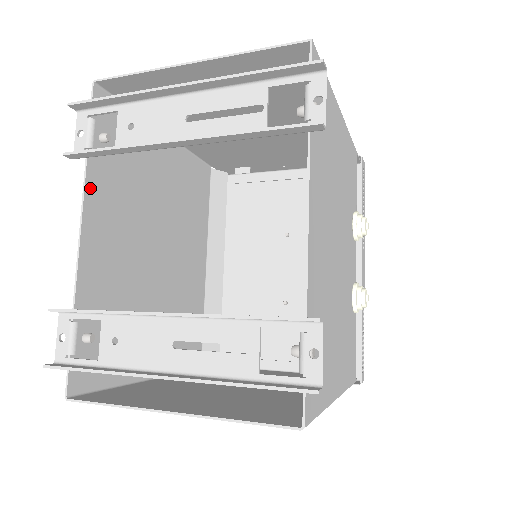
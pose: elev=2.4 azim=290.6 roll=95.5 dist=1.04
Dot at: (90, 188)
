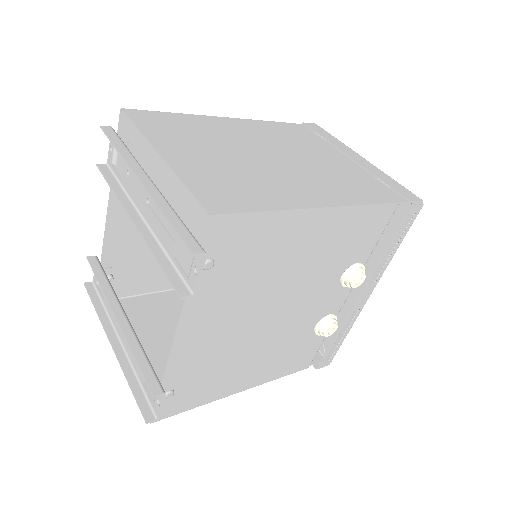
Dot at: occluded
